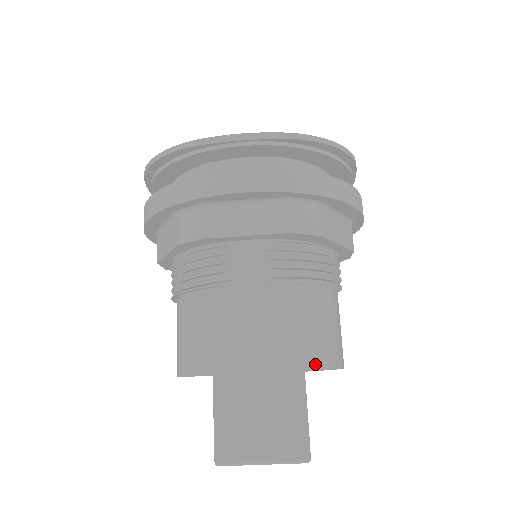
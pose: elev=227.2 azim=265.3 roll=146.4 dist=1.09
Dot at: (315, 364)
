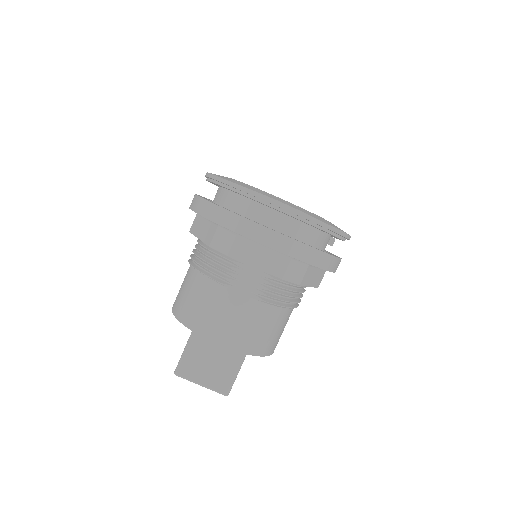
Dot at: (257, 352)
